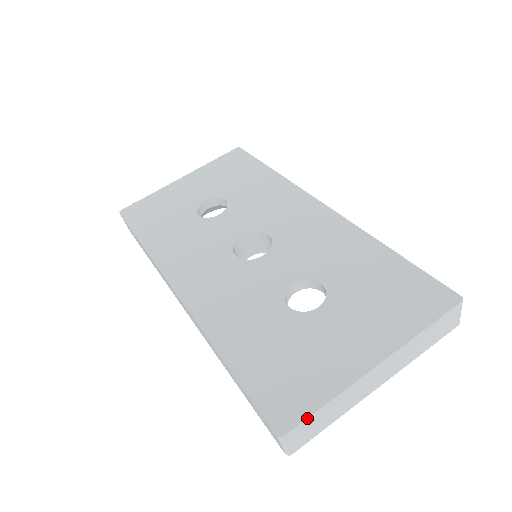
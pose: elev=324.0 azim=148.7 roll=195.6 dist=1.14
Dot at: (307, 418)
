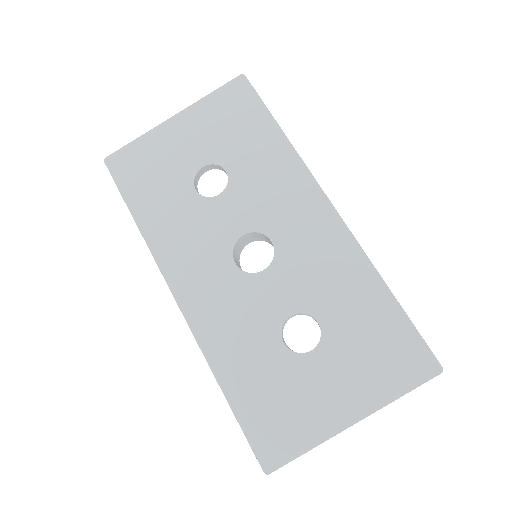
Dot at: occluded
